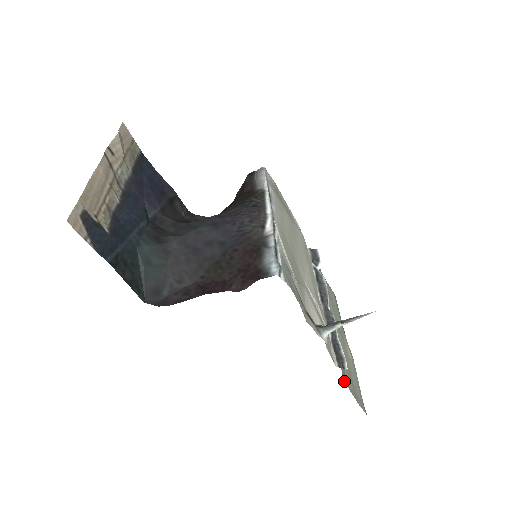
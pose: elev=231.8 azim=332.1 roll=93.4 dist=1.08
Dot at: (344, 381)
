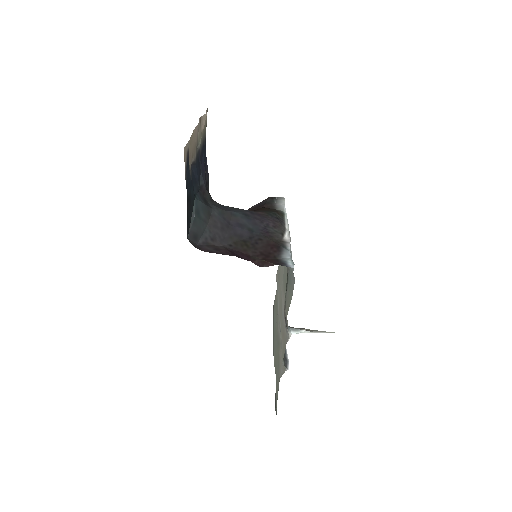
Dot at: (279, 379)
